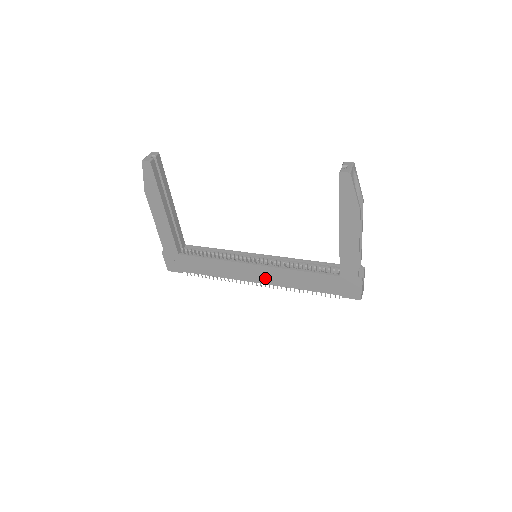
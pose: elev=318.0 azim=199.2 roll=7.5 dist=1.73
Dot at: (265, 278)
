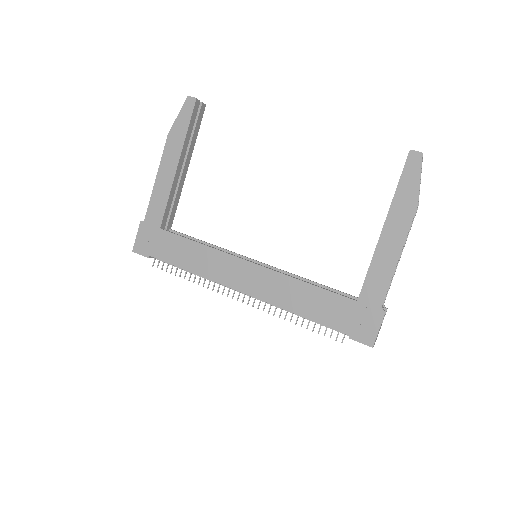
Dot at: (256, 286)
